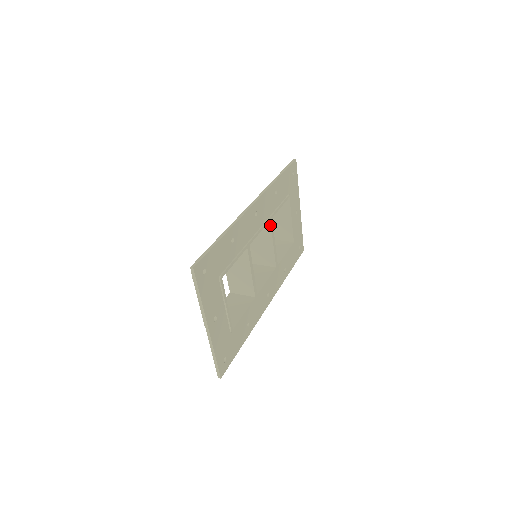
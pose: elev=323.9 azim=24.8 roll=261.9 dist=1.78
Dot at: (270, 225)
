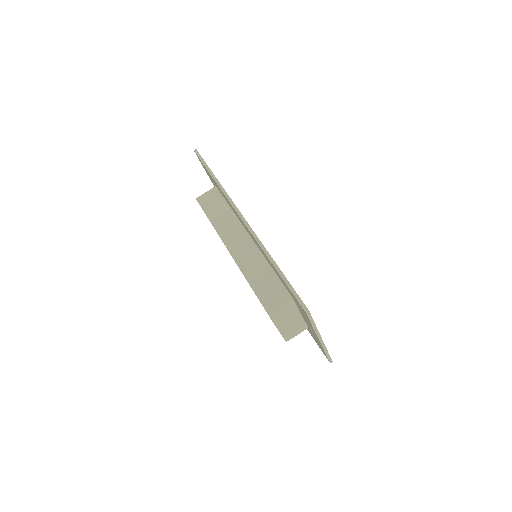
Dot at: occluded
